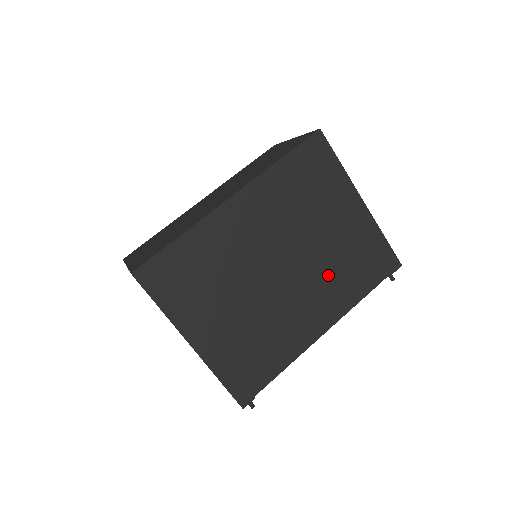
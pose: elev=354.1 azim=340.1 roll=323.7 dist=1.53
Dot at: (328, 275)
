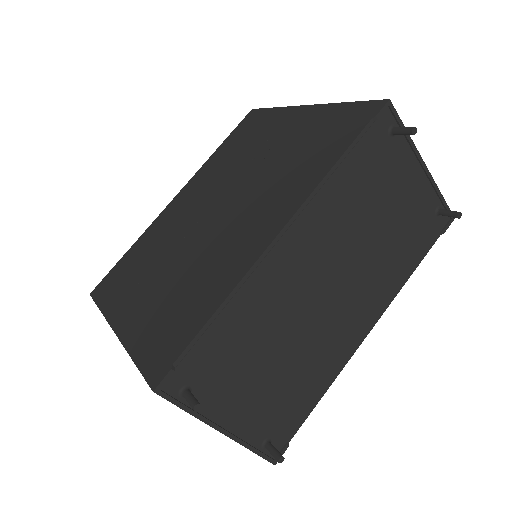
Dot at: (273, 181)
